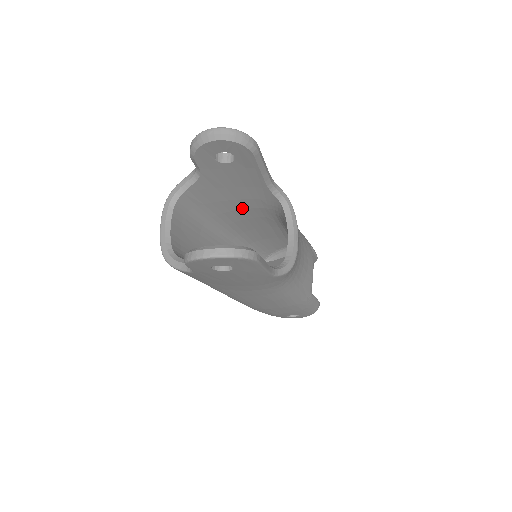
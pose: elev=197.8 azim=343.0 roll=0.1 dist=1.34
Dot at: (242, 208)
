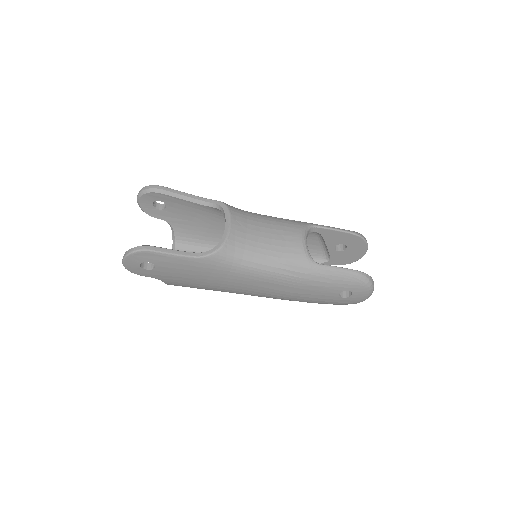
Dot at: occluded
